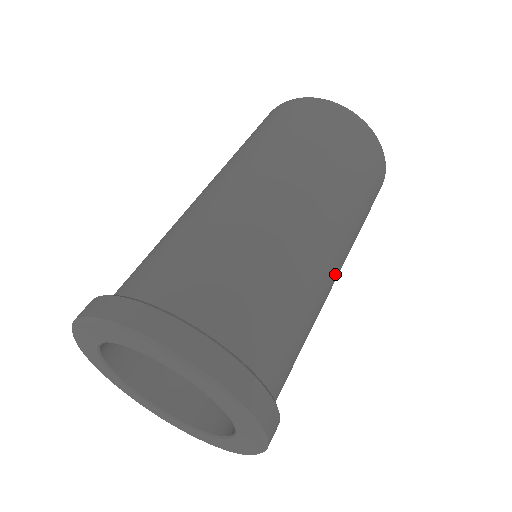
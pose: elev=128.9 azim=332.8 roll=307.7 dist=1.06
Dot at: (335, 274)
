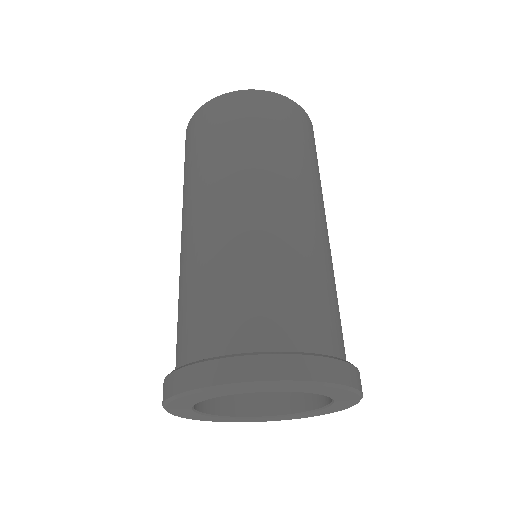
Dot at: occluded
